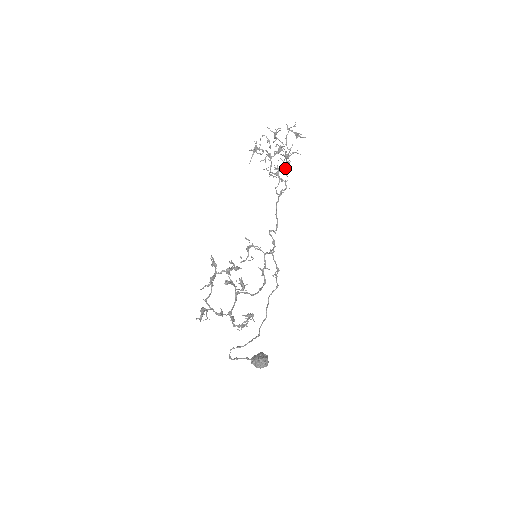
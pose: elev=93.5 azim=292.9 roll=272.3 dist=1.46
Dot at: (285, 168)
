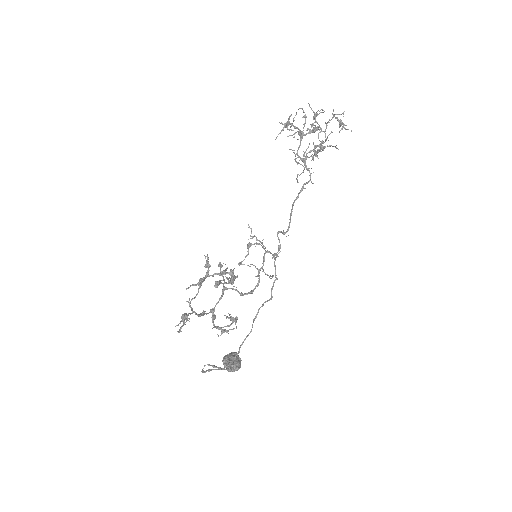
Dot at: occluded
